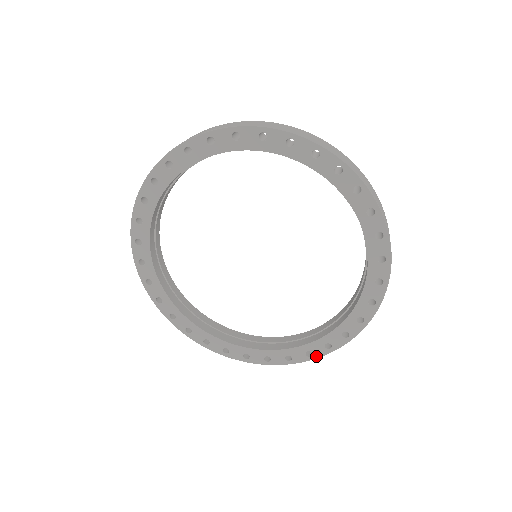
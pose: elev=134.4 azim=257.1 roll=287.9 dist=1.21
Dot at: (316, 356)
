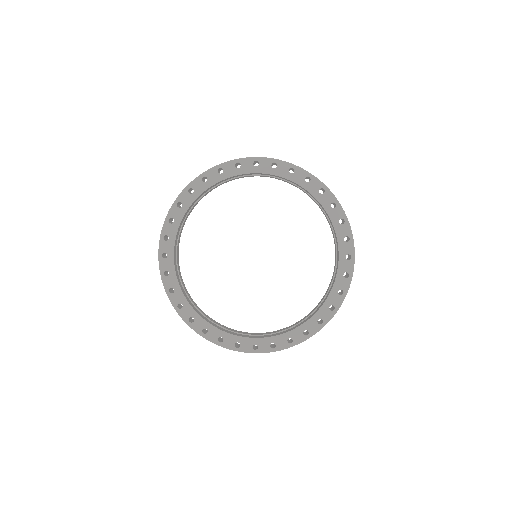
Dot at: (312, 333)
